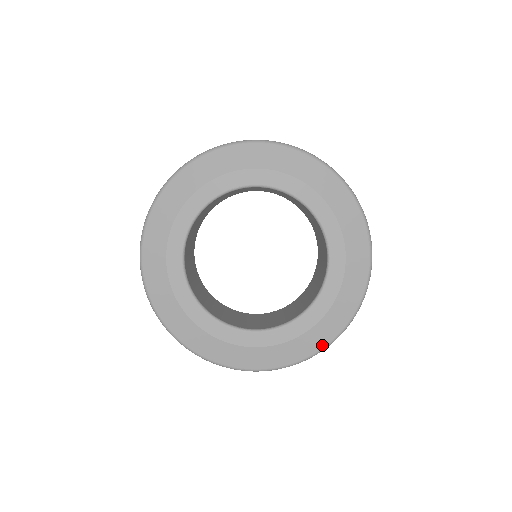
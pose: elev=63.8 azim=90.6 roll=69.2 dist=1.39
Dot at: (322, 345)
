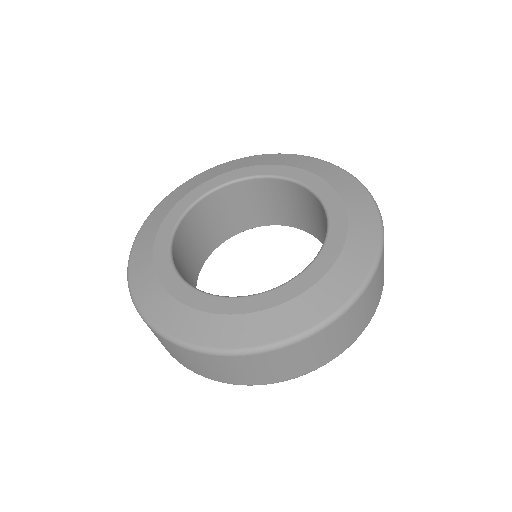
Dot at: (345, 297)
